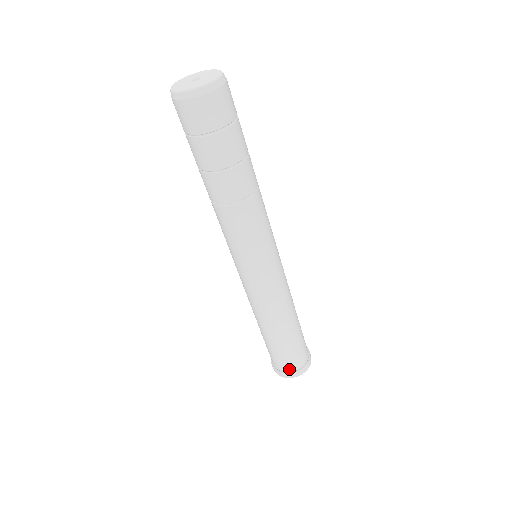
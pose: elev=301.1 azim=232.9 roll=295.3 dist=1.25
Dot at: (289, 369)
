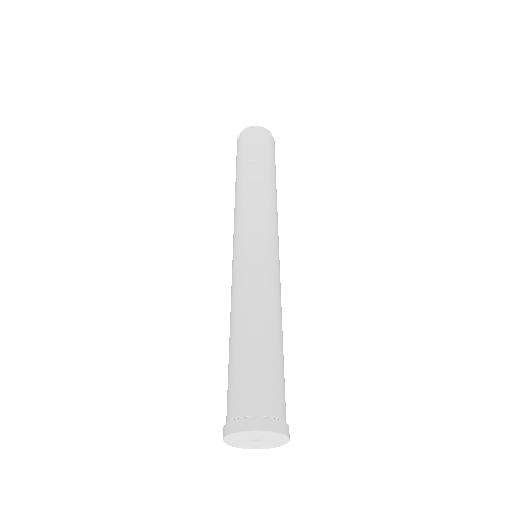
Dot at: (237, 413)
